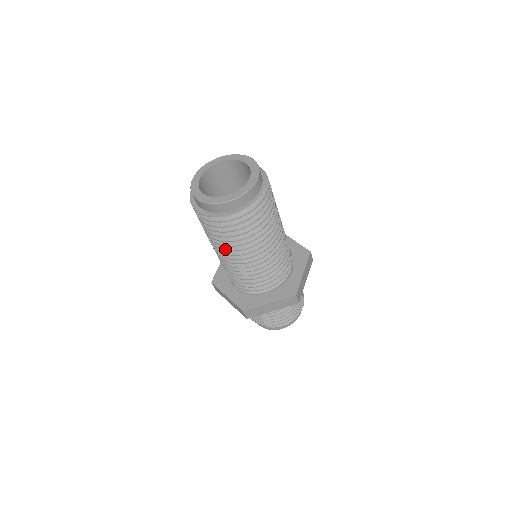
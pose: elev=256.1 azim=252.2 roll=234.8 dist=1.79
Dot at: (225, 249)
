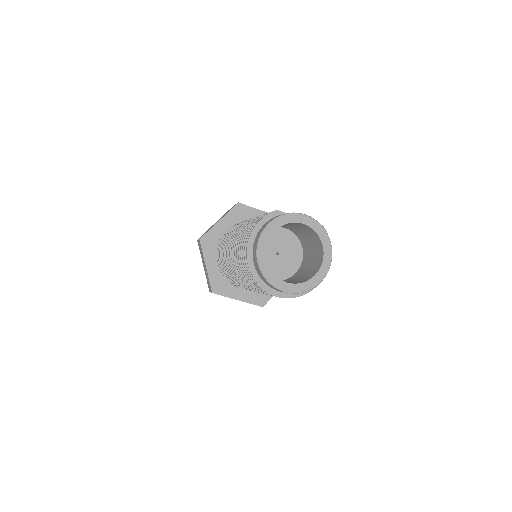
Dot at: (242, 279)
